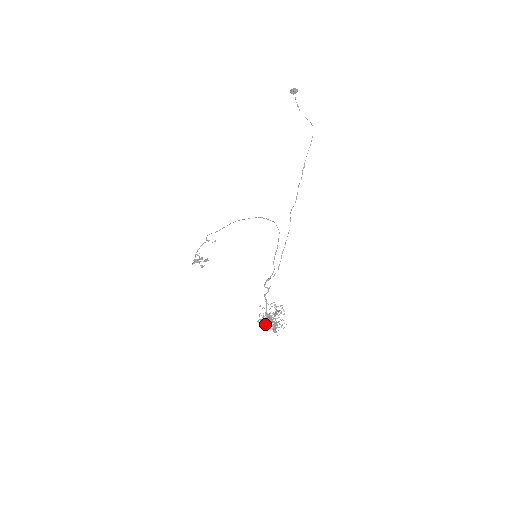
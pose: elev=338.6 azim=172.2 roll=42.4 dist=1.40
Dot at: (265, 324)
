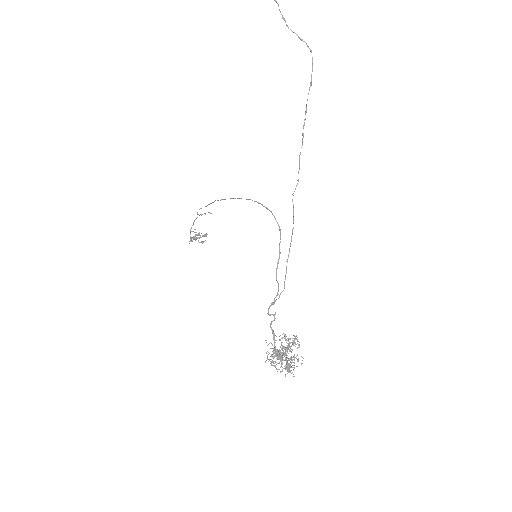
Dot at: (275, 366)
